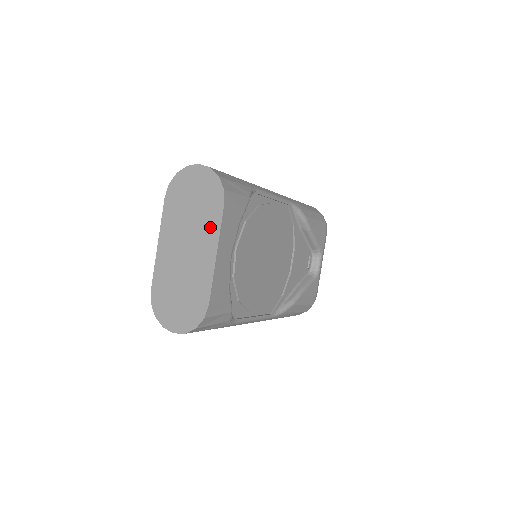
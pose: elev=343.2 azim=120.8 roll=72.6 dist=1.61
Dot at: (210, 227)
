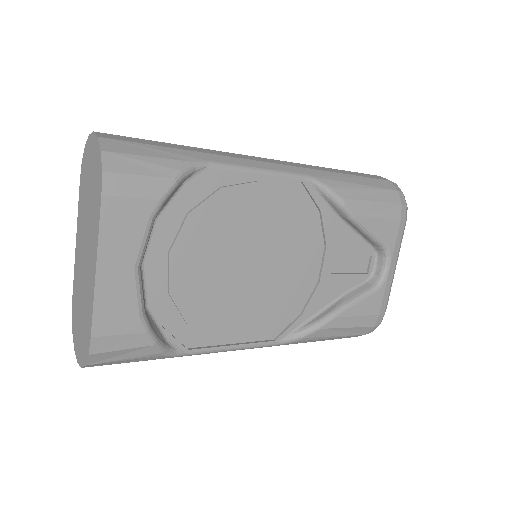
Dot at: (94, 227)
